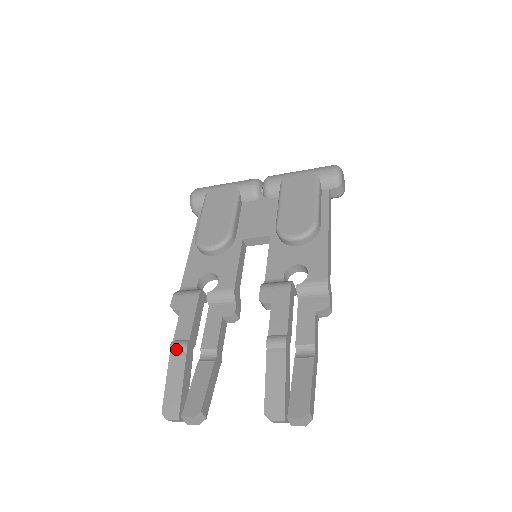
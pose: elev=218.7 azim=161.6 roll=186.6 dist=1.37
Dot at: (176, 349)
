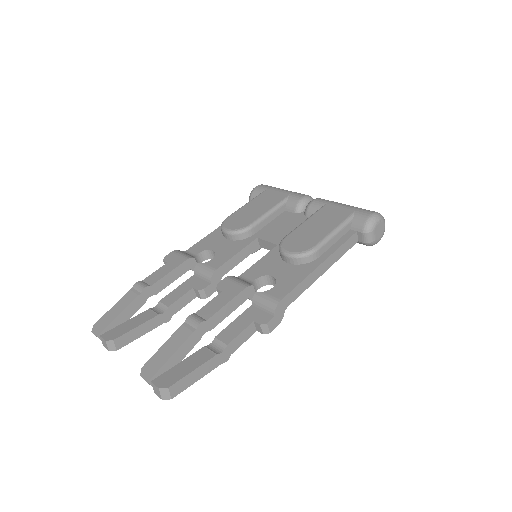
Dot at: (137, 287)
